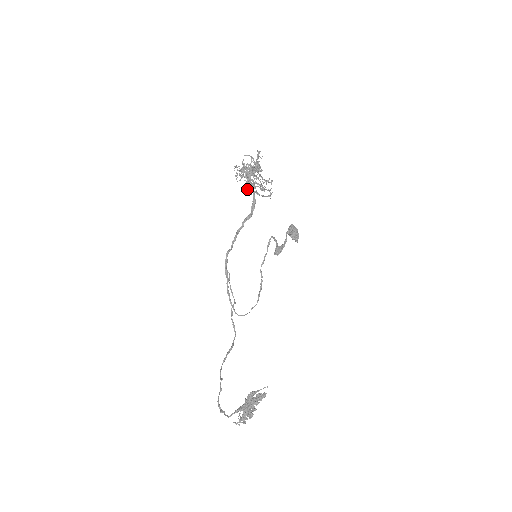
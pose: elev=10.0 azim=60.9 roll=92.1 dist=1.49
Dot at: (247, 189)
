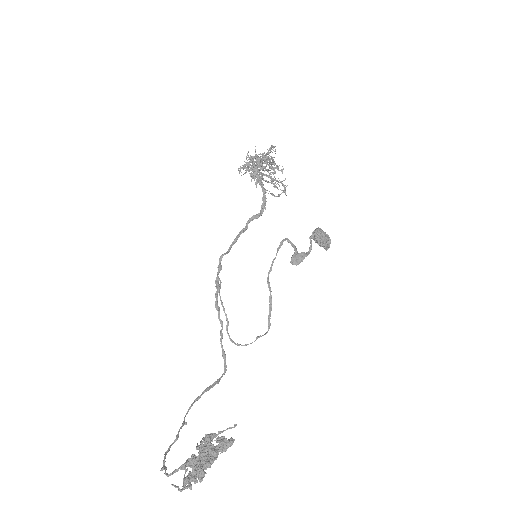
Dot at: (251, 181)
